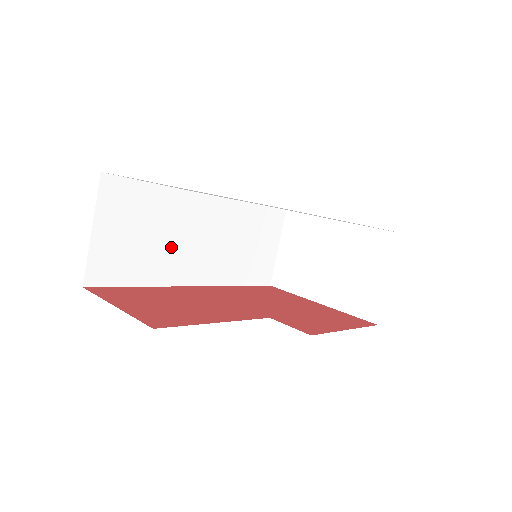
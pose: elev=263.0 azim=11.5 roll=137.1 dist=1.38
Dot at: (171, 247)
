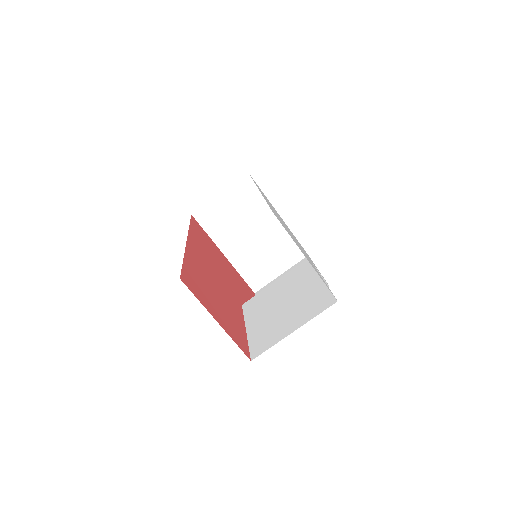
Dot at: occluded
